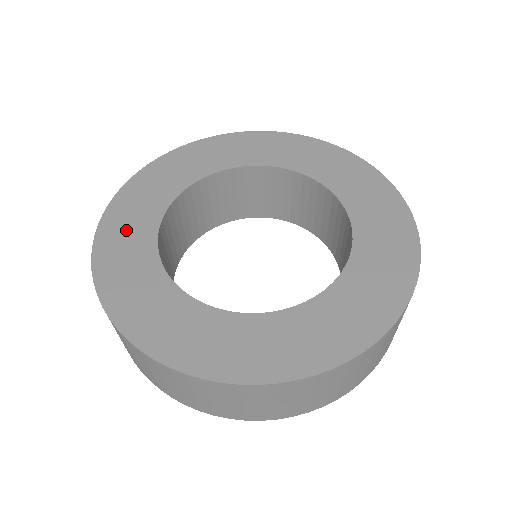
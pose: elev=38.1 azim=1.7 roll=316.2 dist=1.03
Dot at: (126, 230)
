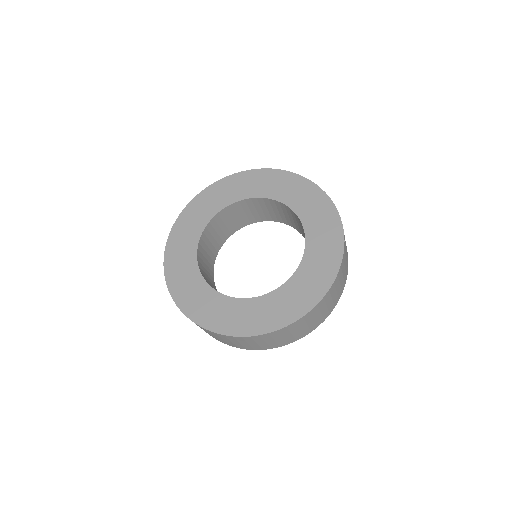
Dot at: (202, 305)
